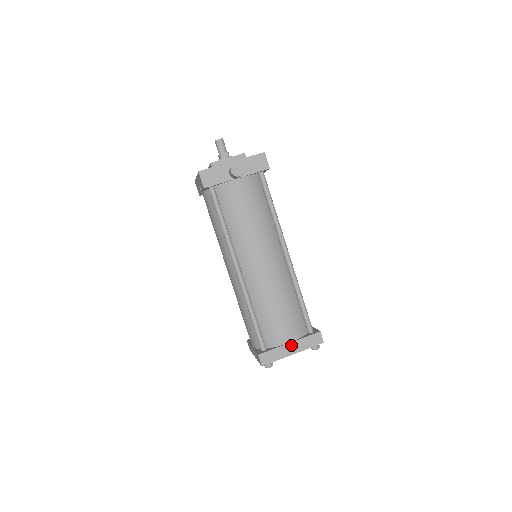
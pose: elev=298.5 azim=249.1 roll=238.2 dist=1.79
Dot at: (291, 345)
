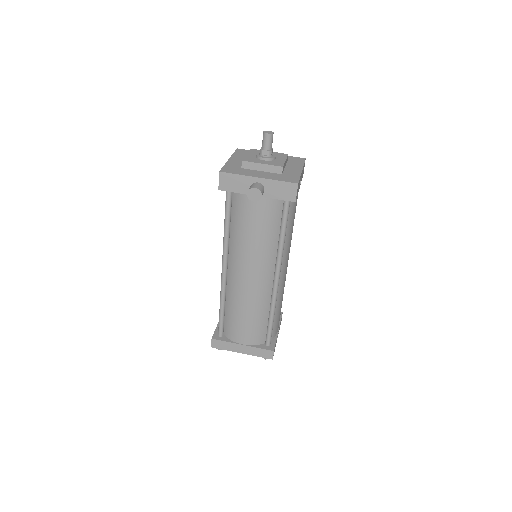
Dot at: (243, 347)
